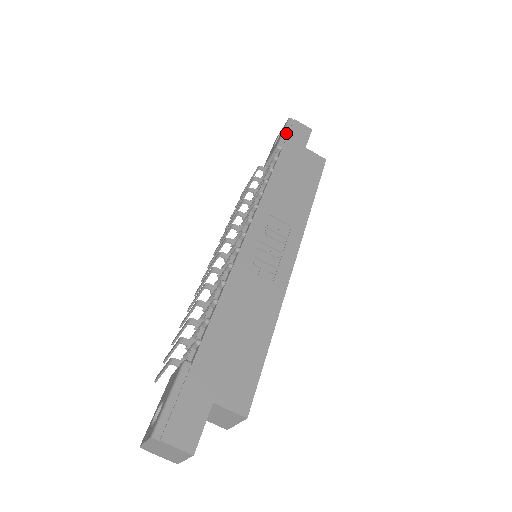
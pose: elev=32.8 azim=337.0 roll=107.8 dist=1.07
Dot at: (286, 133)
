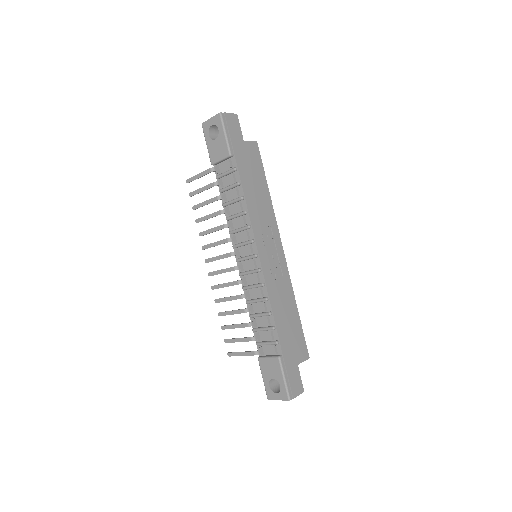
Dot at: (228, 135)
